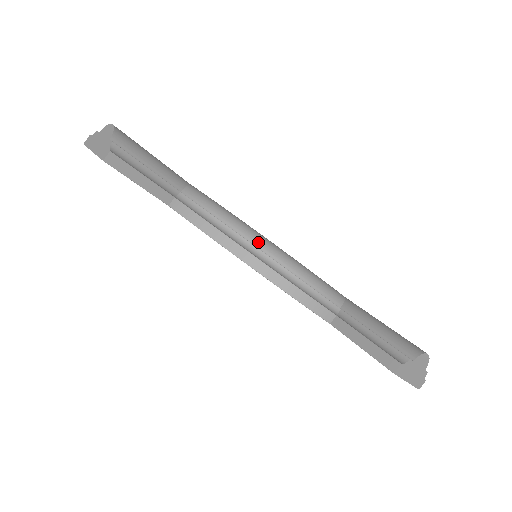
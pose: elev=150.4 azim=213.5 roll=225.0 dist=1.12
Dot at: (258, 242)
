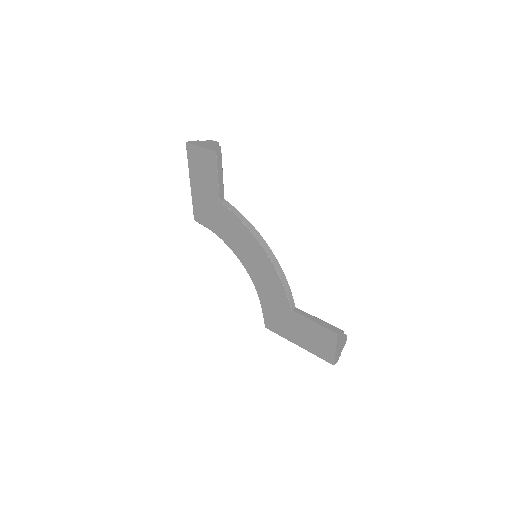
Dot at: occluded
